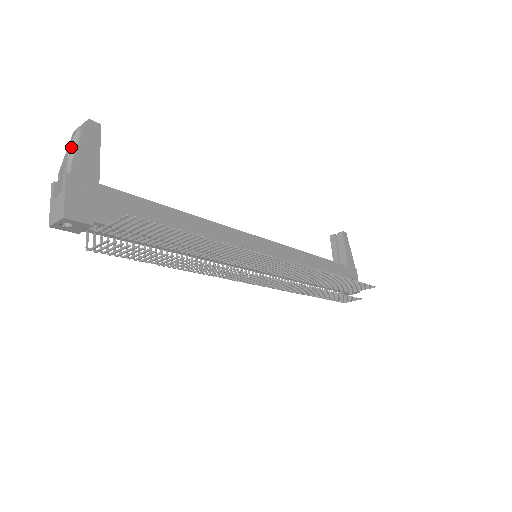
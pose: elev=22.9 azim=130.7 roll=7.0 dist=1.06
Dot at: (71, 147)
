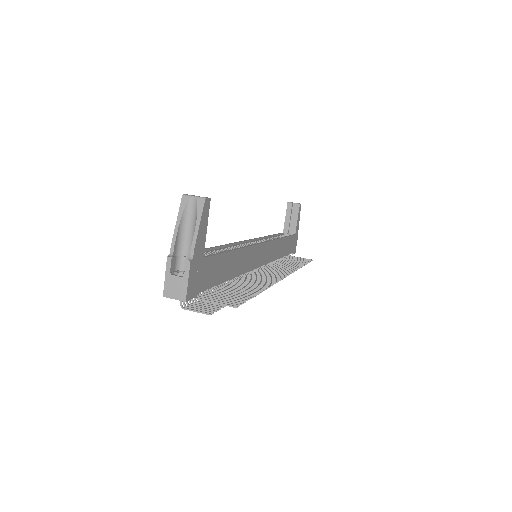
Dot at: (182, 217)
